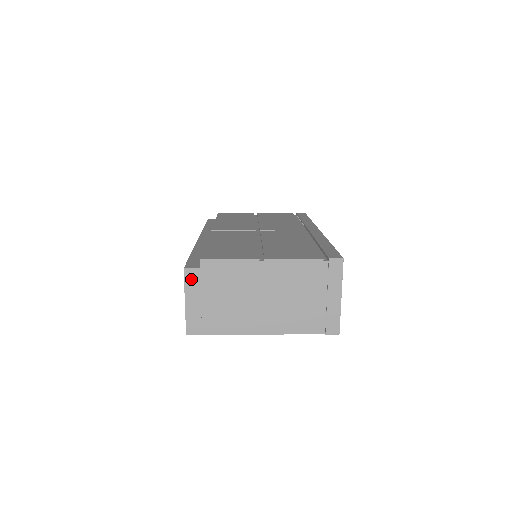
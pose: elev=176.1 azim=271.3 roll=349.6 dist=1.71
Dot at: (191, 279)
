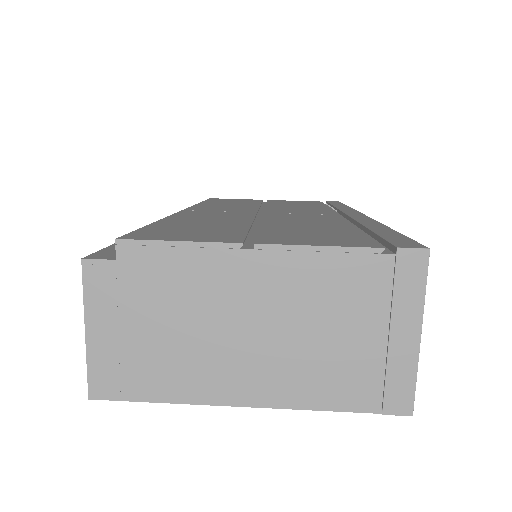
Dot at: (97, 282)
